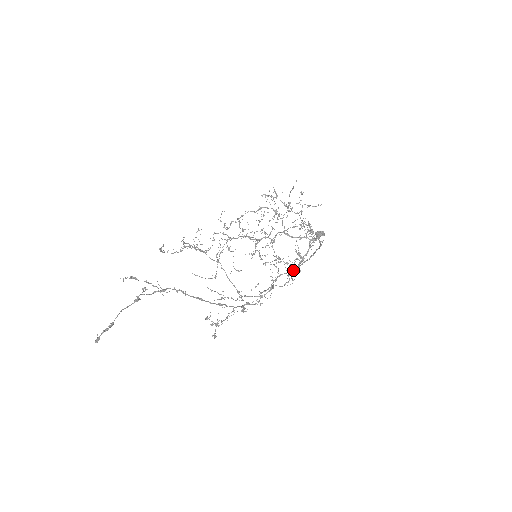
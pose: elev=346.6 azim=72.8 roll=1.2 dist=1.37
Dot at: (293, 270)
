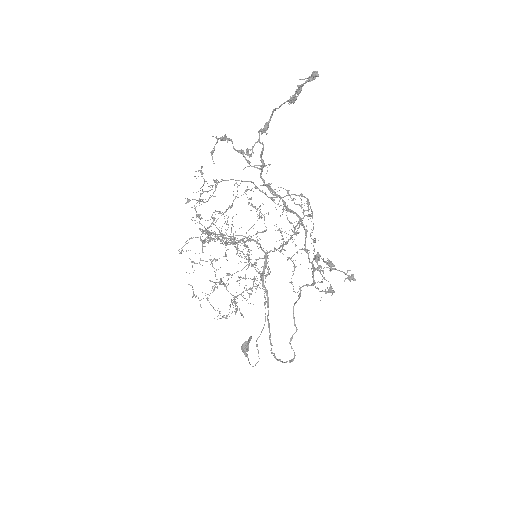
Dot at: (293, 234)
